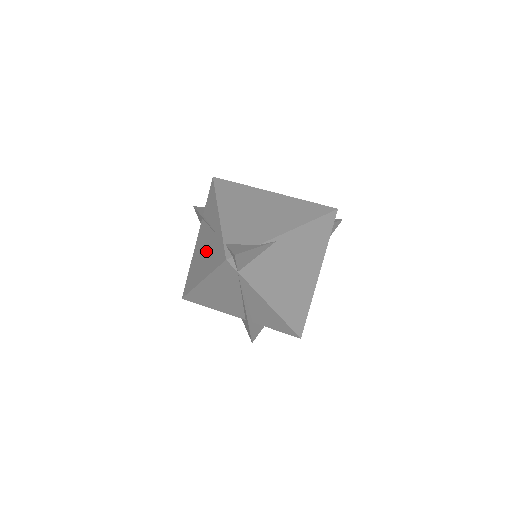
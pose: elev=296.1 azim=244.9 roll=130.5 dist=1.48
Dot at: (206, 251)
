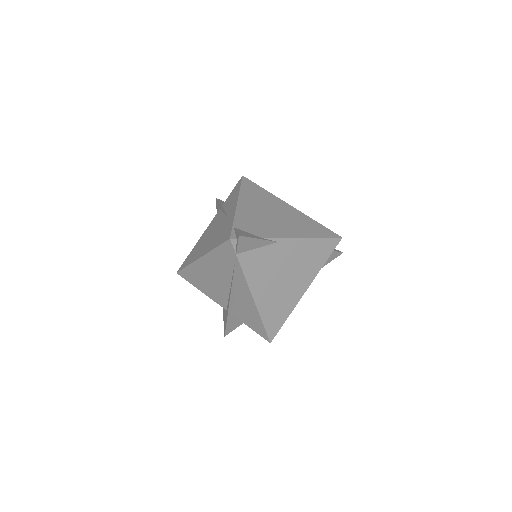
Dot at: (214, 233)
